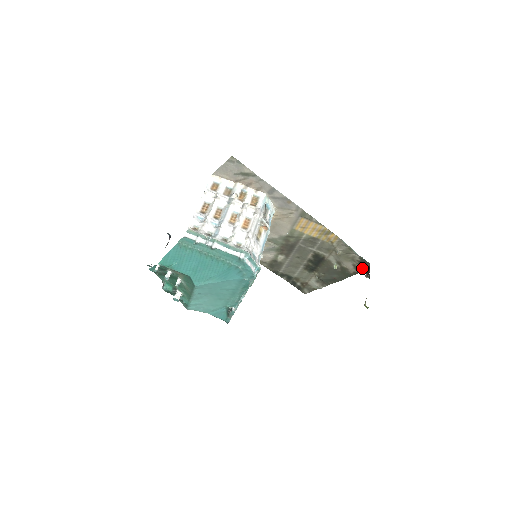
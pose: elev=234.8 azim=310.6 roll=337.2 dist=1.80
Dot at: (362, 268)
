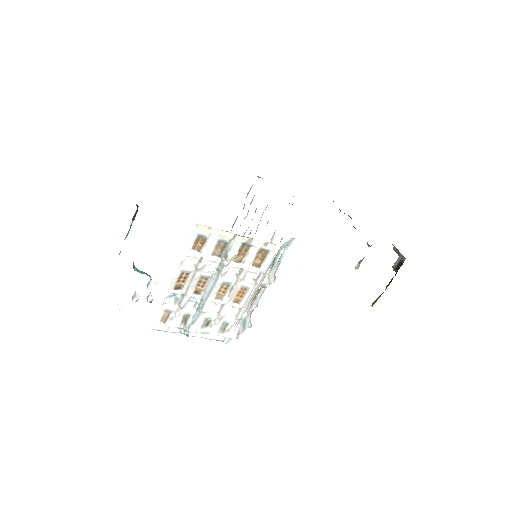
Dot at: (396, 249)
